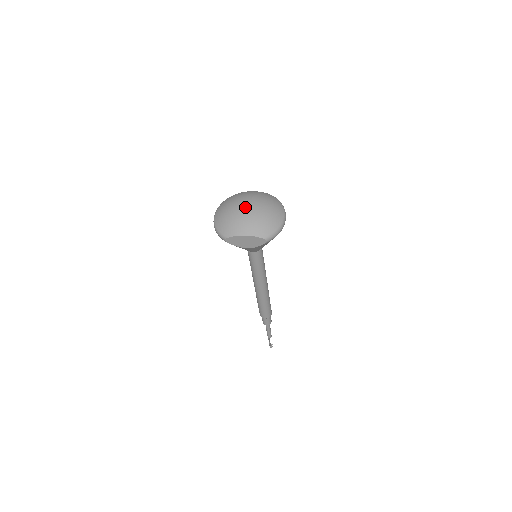
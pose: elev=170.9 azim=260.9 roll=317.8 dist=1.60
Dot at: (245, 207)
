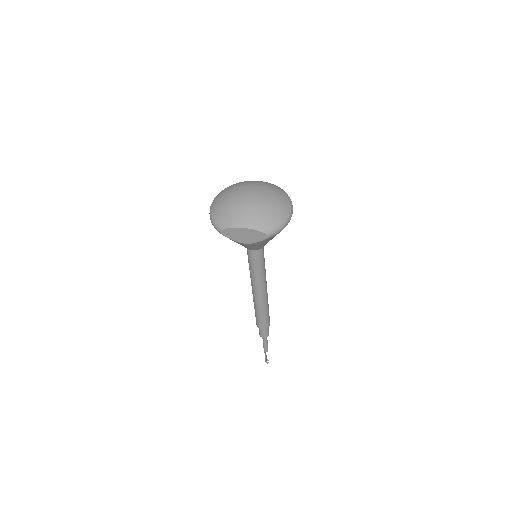
Dot at: (246, 196)
